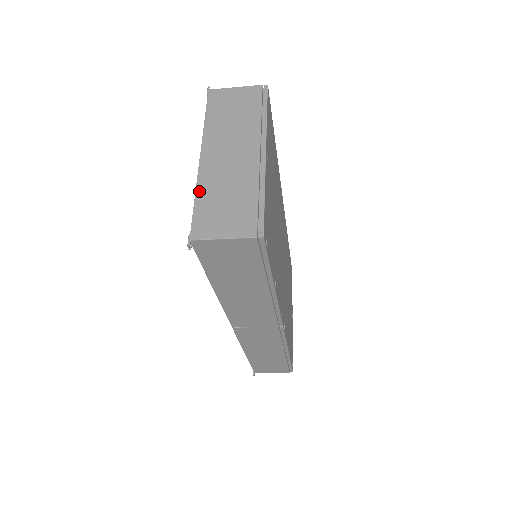
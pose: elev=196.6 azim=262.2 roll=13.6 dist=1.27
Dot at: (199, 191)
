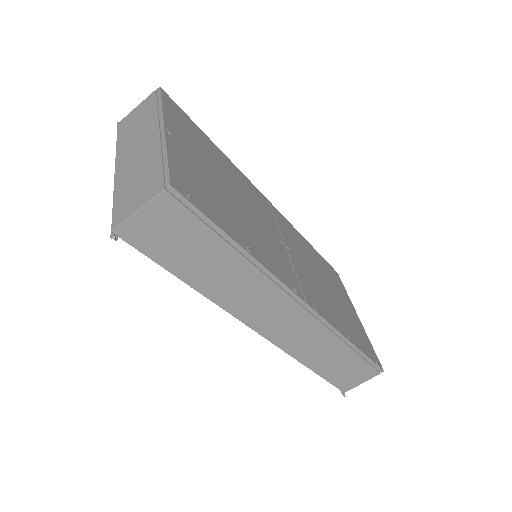
Dot at: (116, 192)
